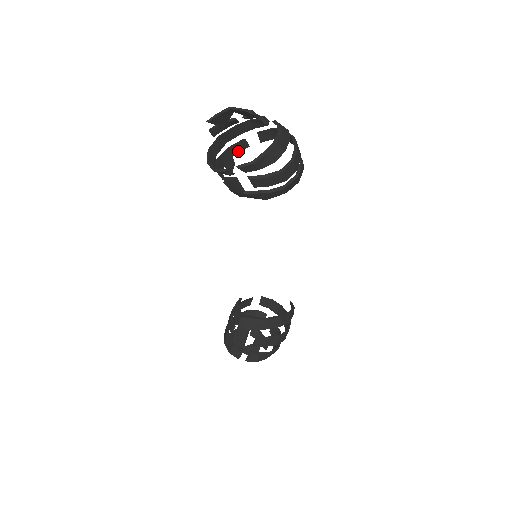
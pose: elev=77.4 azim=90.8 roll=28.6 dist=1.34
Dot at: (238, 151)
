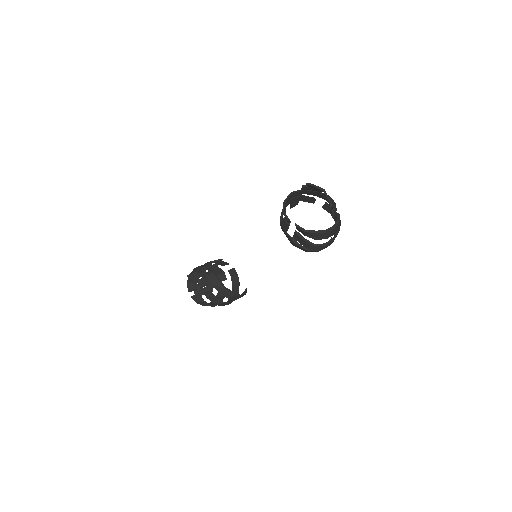
Dot at: (306, 201)
